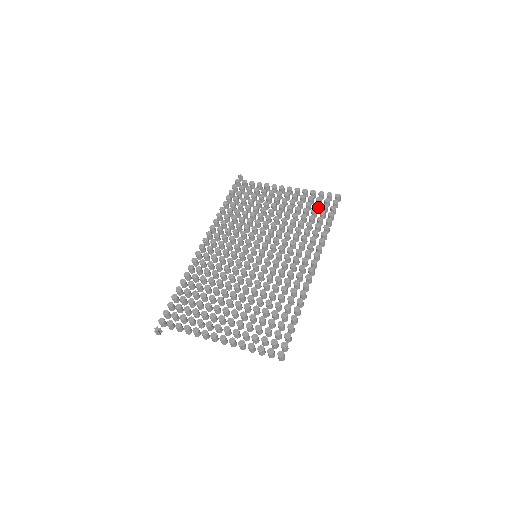
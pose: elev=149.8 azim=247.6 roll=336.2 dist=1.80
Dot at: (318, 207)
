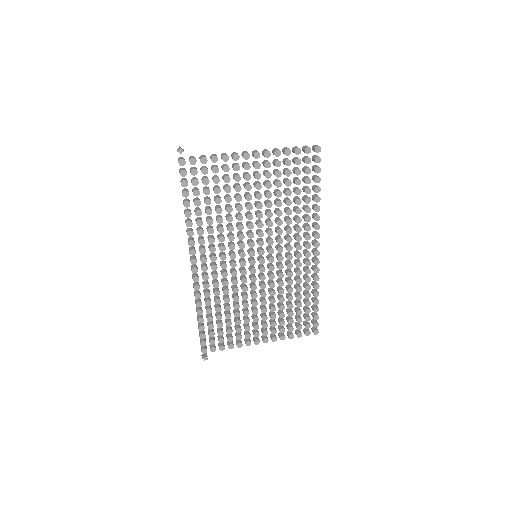
Dot at: (300, 173)
